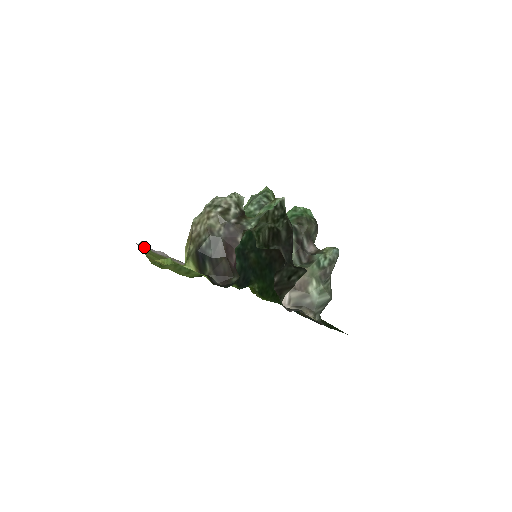
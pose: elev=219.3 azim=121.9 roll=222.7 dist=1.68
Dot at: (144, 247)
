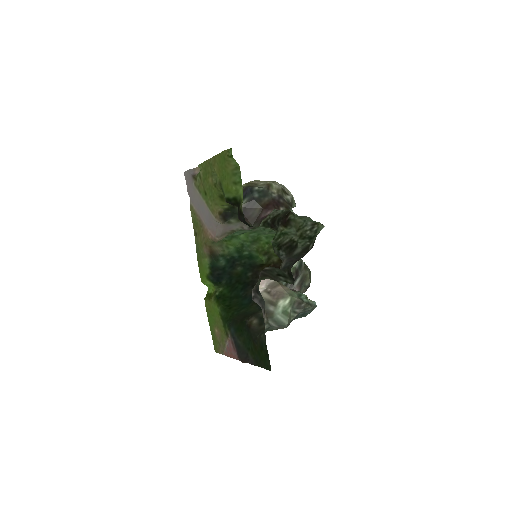
Dot at: occluded
